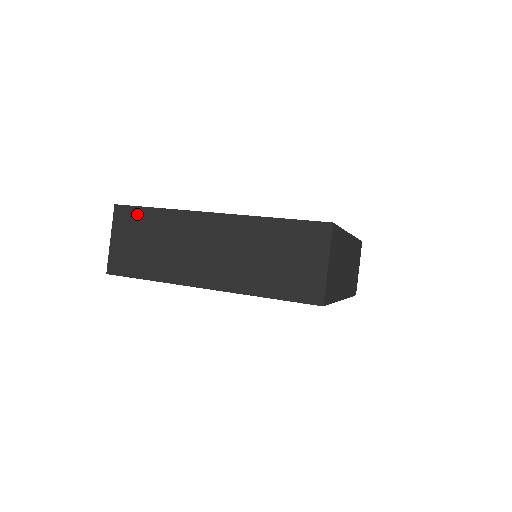
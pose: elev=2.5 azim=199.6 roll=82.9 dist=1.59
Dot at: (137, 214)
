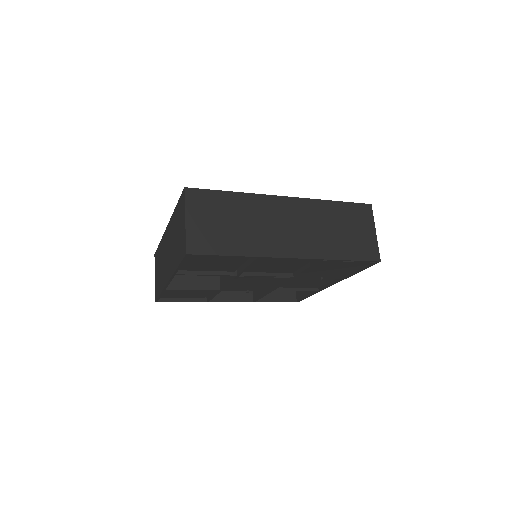
Dot at: (157, 254)
